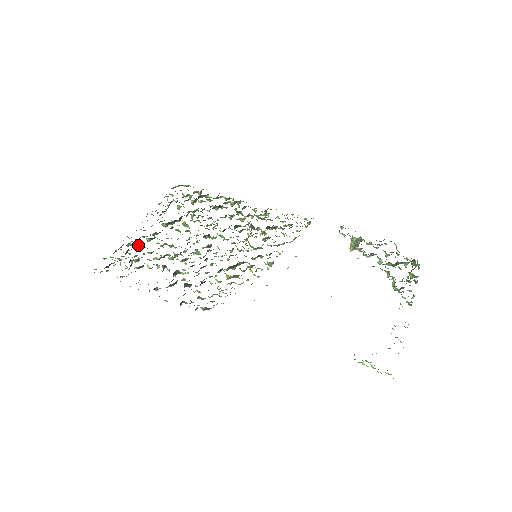
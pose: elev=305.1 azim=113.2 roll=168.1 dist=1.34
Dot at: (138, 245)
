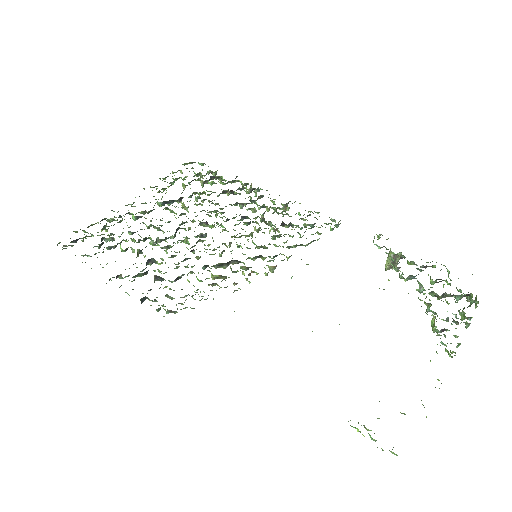
Dot at: (119, 222)
